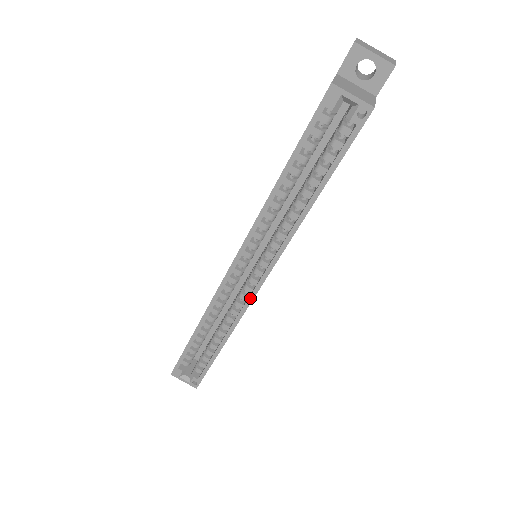
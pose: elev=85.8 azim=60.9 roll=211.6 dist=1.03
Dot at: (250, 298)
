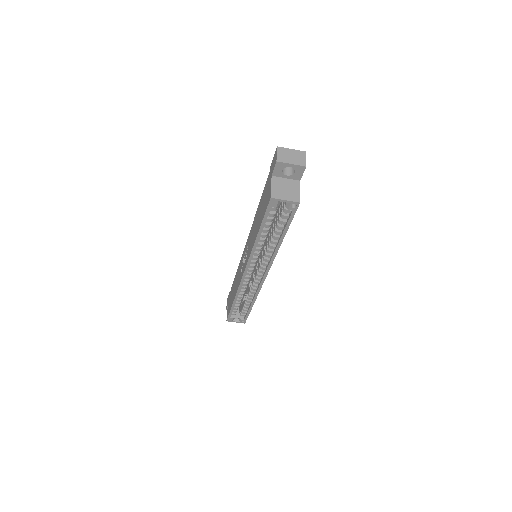
Dot at: (261, 284)
